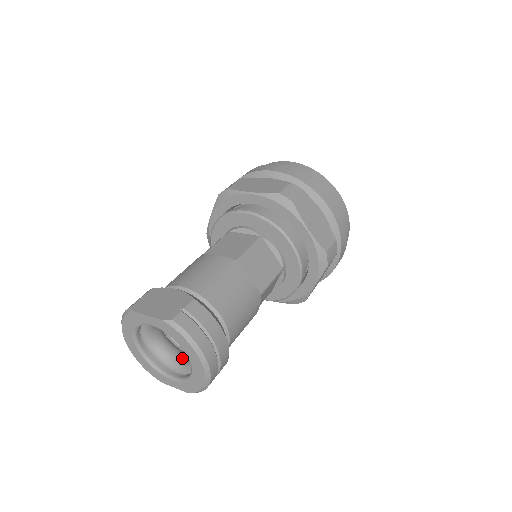
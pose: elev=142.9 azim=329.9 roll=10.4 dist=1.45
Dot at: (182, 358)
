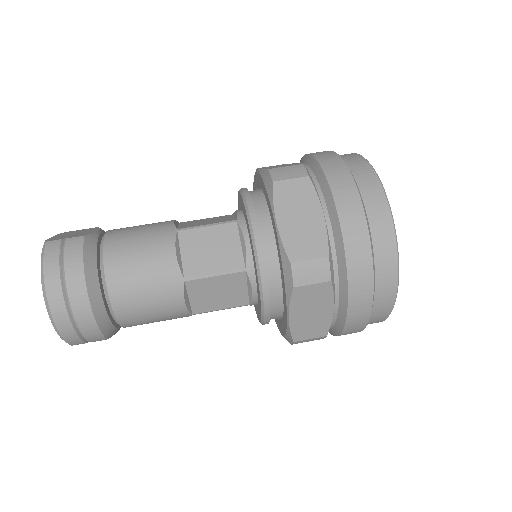
Dot at: occluded
